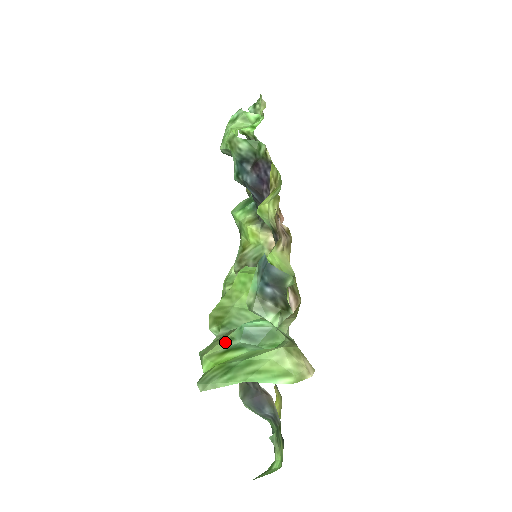
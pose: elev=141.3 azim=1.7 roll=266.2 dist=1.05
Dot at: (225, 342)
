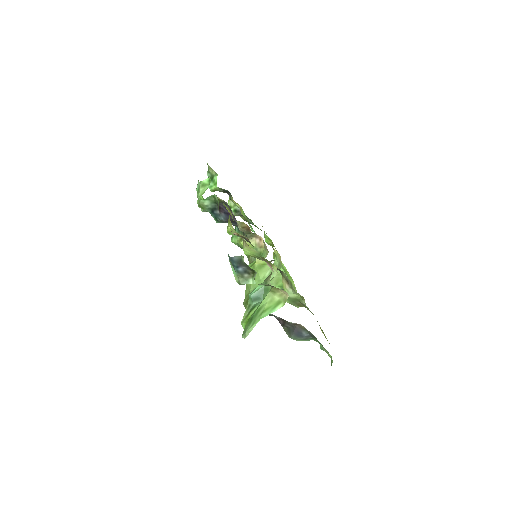
Dot at: (247, 309)
